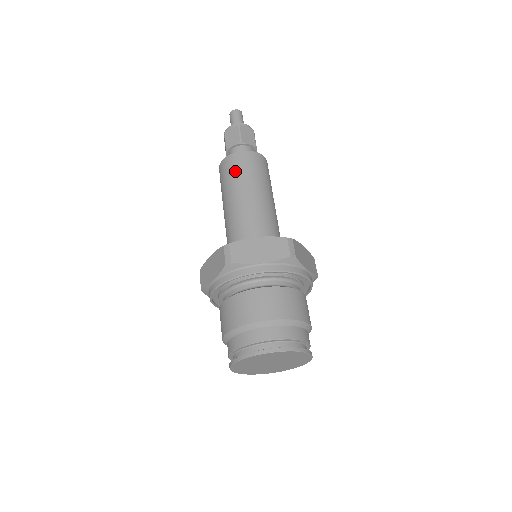
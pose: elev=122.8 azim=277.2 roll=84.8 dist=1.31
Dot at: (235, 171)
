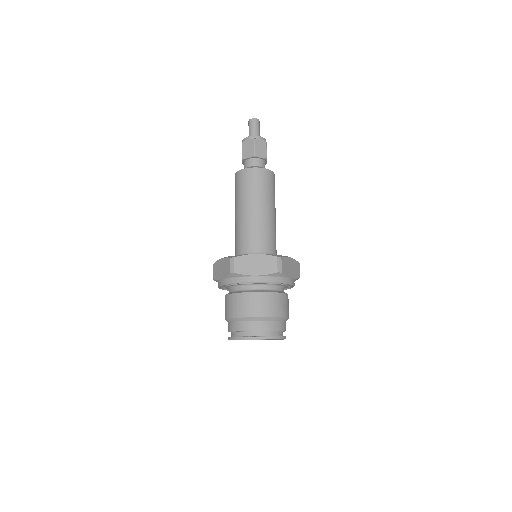
Dot at: (246, 186)
